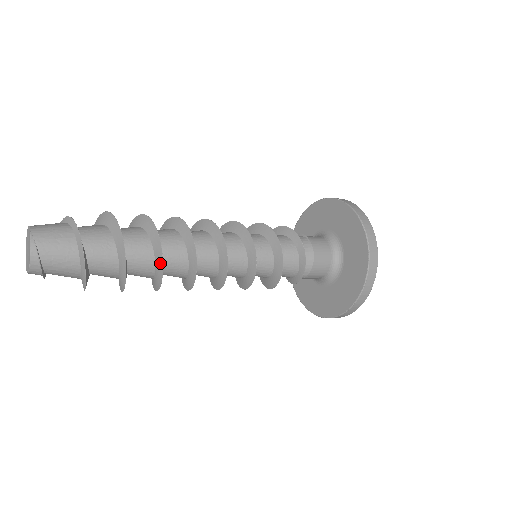
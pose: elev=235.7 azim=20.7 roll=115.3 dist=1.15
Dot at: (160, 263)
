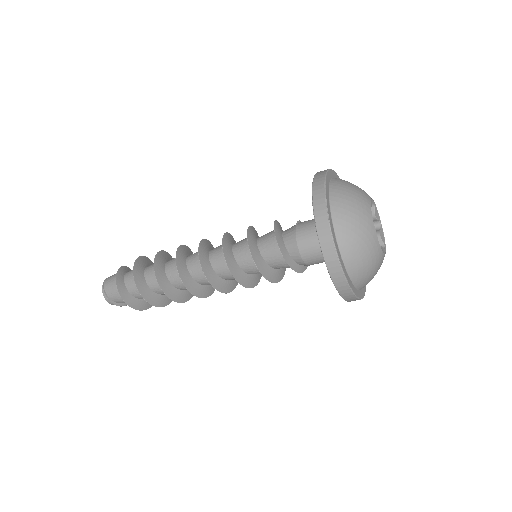
Dot at: (160, 284)
